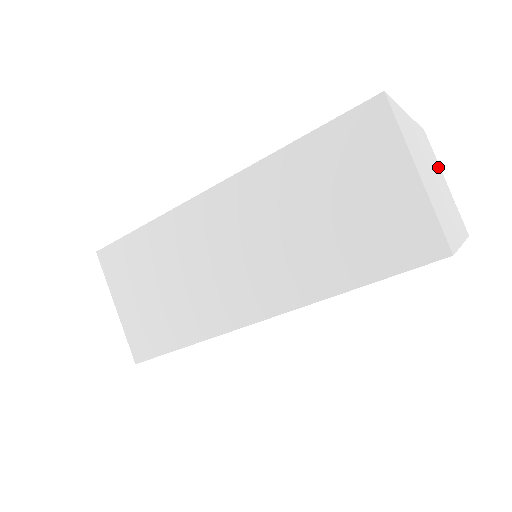
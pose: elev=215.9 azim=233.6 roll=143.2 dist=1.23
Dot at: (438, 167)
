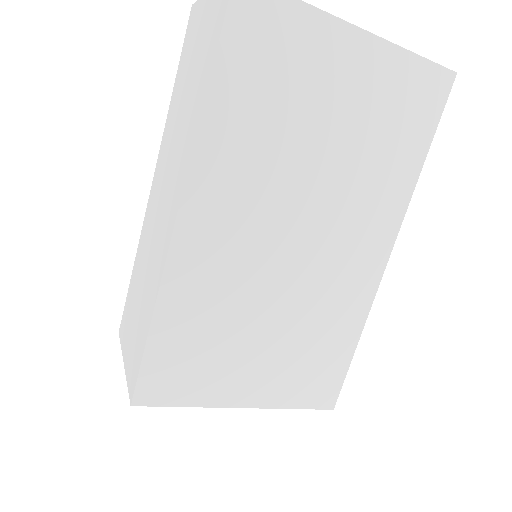
Dot at: occluded
